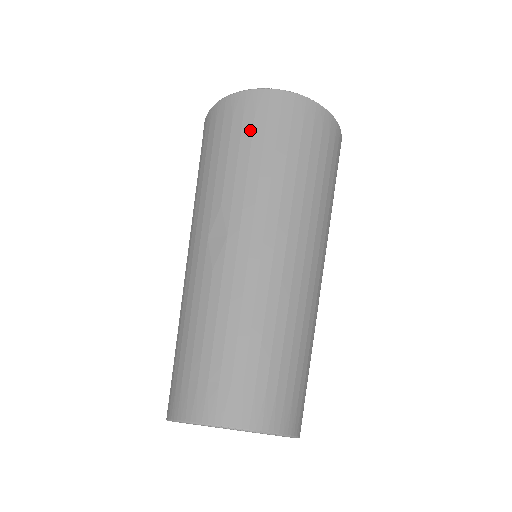
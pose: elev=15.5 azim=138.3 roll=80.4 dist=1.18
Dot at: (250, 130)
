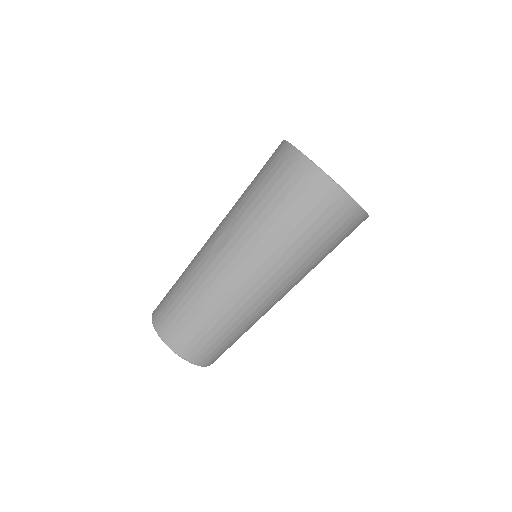
Dot at: (280, 187)
